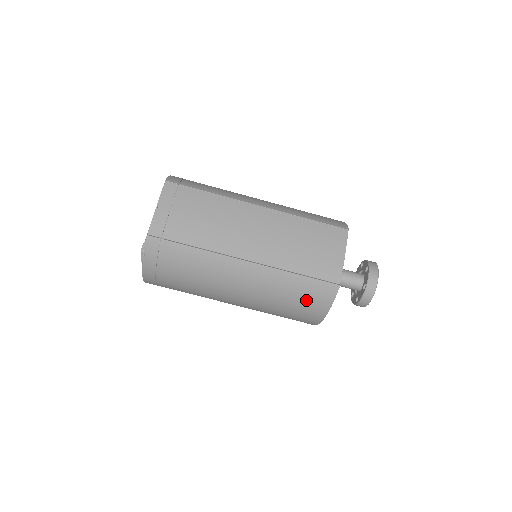
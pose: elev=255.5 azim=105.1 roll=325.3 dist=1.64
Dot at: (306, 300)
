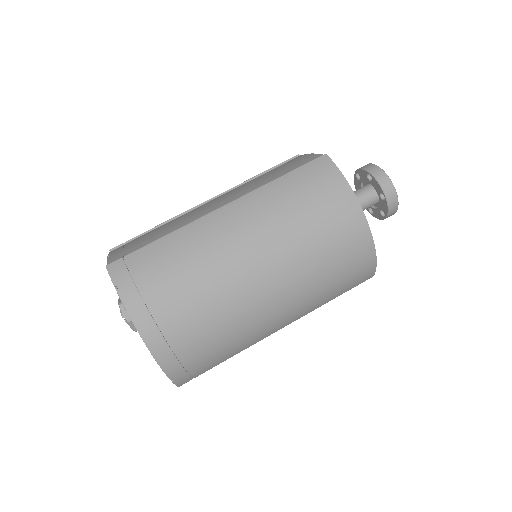
Dot at: (315, 192)
